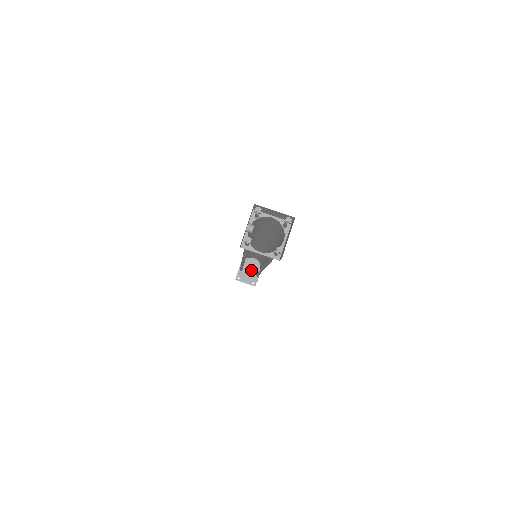
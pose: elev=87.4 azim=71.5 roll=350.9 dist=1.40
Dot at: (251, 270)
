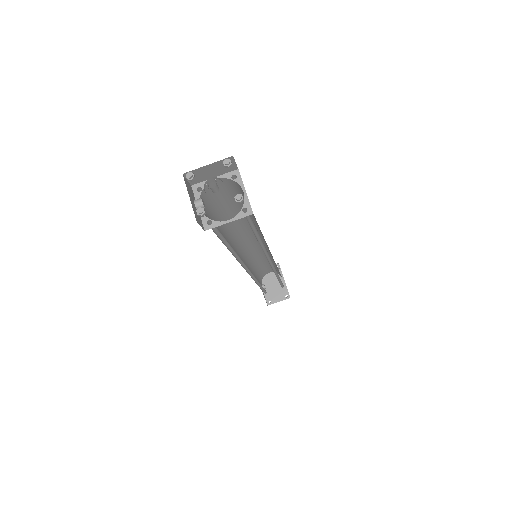
Dot at: (275, 286)
